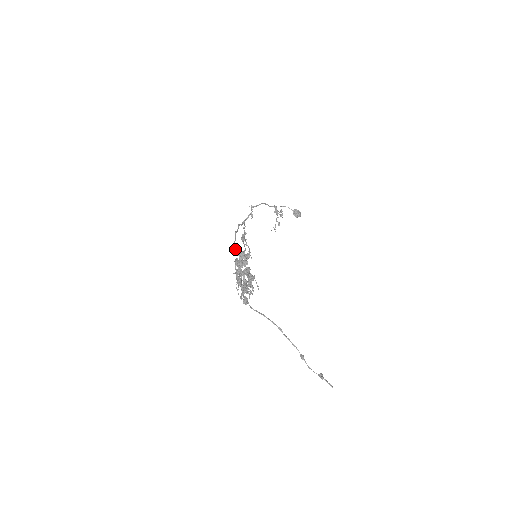
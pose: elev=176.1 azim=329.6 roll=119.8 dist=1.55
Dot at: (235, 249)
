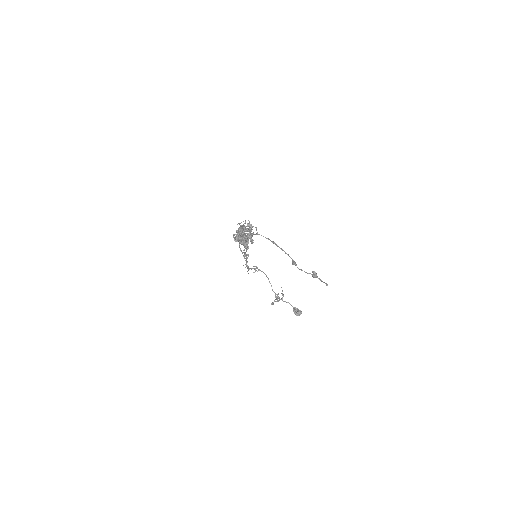
Dot at: occluded
